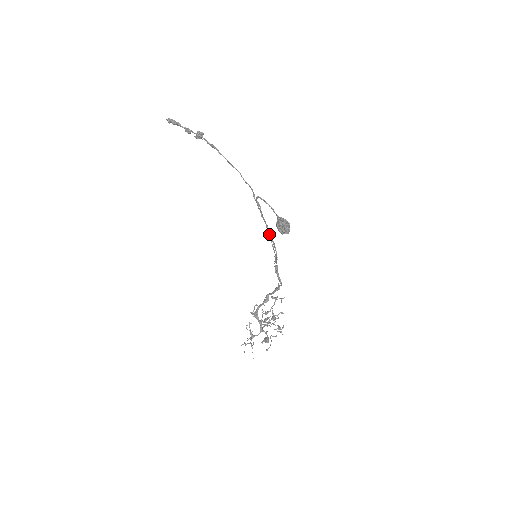
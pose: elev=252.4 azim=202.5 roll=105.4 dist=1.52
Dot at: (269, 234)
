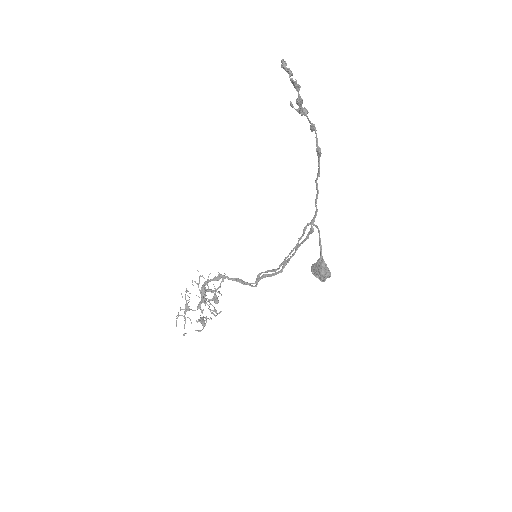
Dot at: (290, 254)
